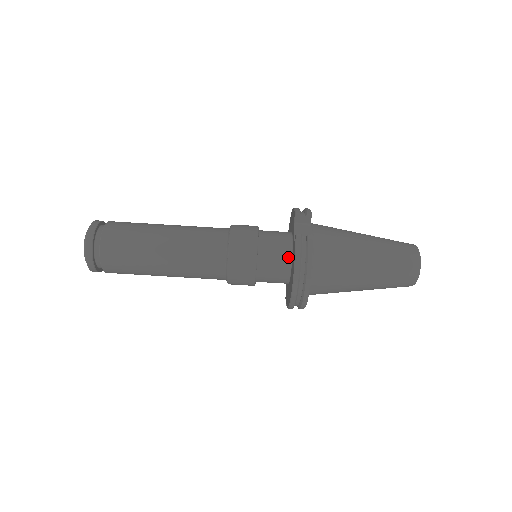
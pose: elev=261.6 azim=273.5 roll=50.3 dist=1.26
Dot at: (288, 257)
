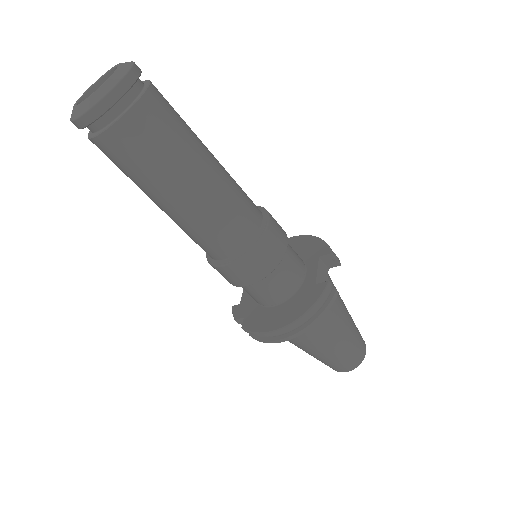
Dot at: (294, 289)
